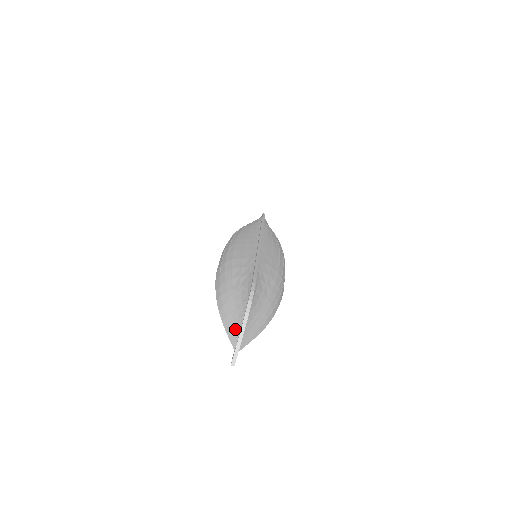
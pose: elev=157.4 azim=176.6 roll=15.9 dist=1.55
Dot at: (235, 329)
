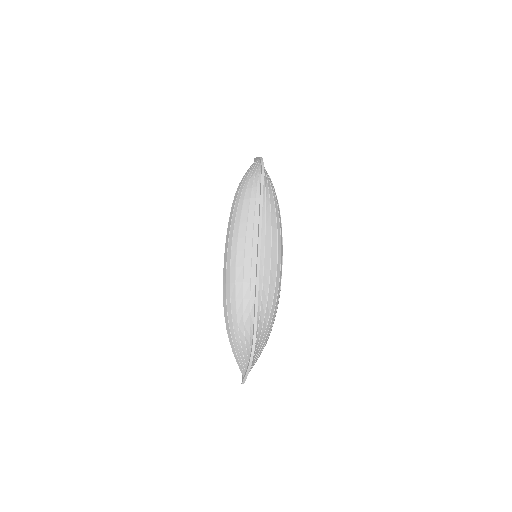
Dot at: (243, 365)
